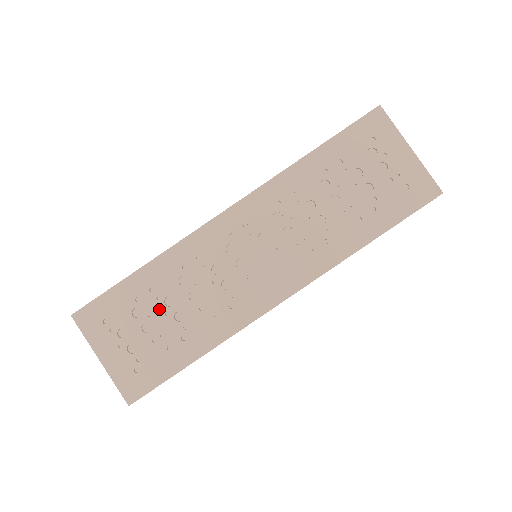
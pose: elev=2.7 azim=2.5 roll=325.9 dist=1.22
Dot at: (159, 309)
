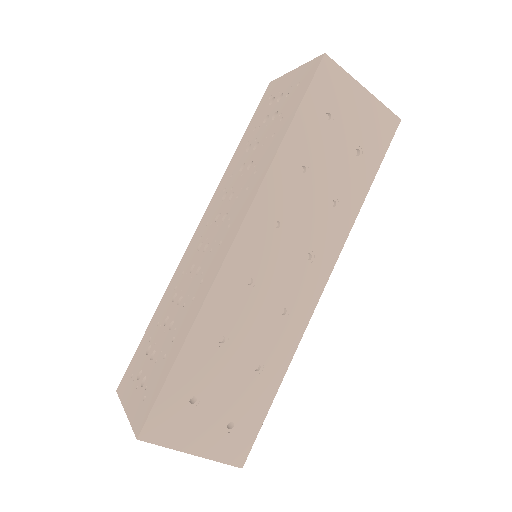
Dot at: (161, 333)
